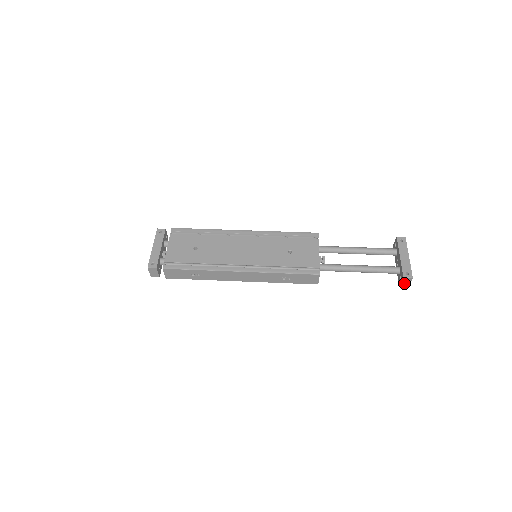
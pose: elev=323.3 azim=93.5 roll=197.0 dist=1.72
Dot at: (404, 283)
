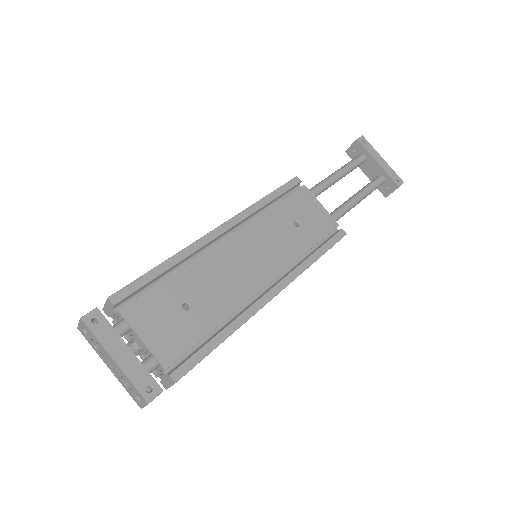
Dot at: (392, 192)
